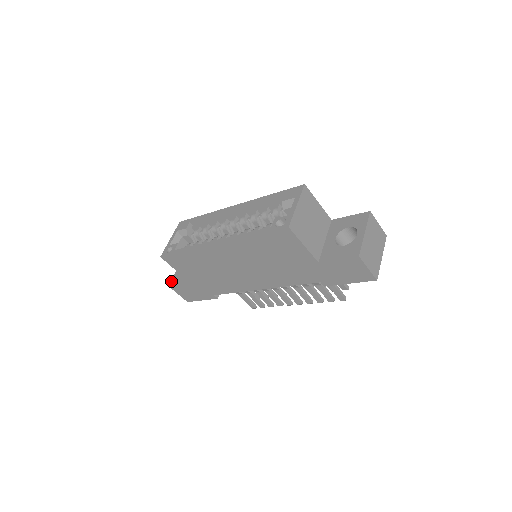
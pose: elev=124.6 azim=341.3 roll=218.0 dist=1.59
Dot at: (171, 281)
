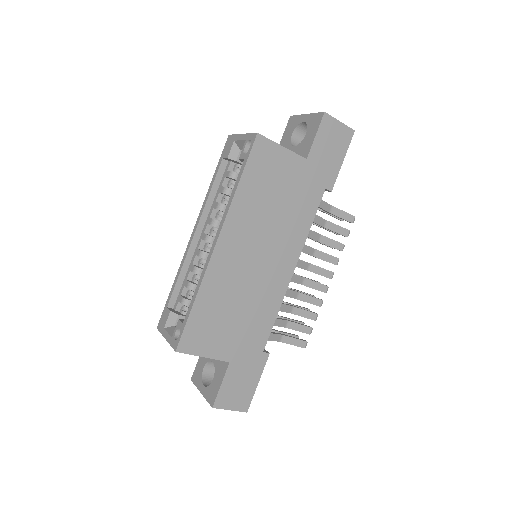
Dot at: (209, 402)
